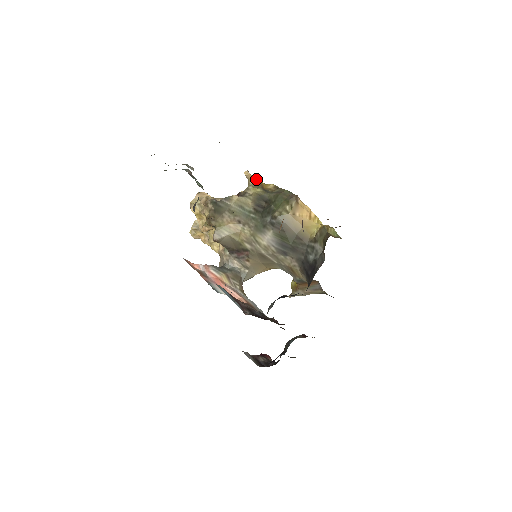
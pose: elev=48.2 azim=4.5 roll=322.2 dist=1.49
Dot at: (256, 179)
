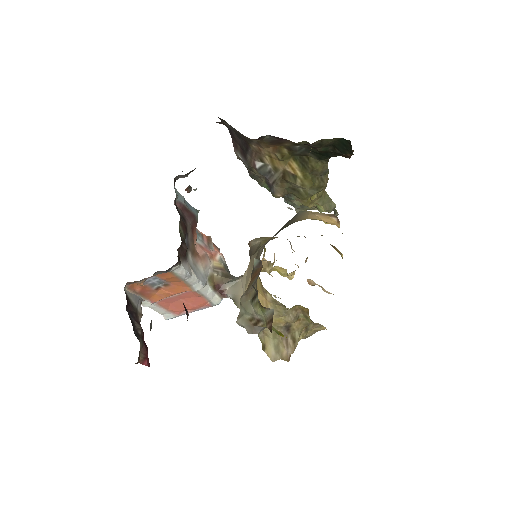
Dot at: occluded
